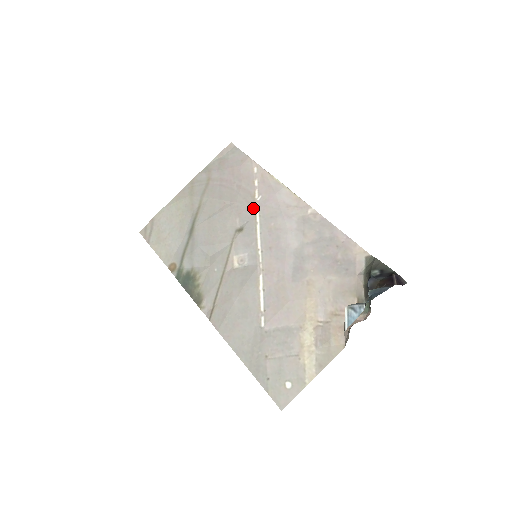
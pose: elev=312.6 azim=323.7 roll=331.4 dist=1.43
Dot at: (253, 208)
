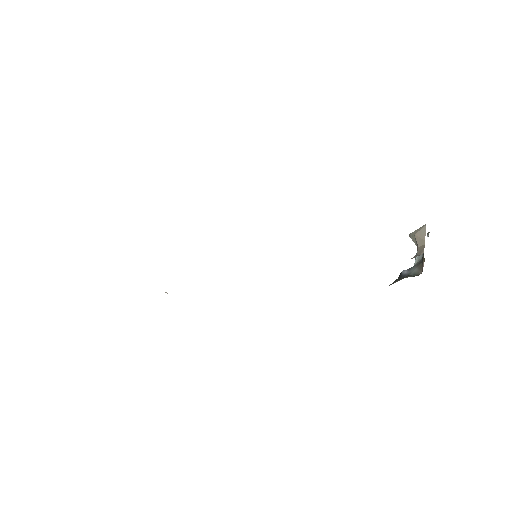
Dot at: occluded
